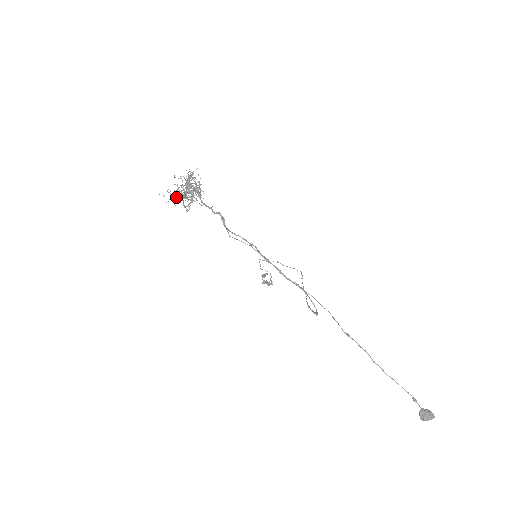
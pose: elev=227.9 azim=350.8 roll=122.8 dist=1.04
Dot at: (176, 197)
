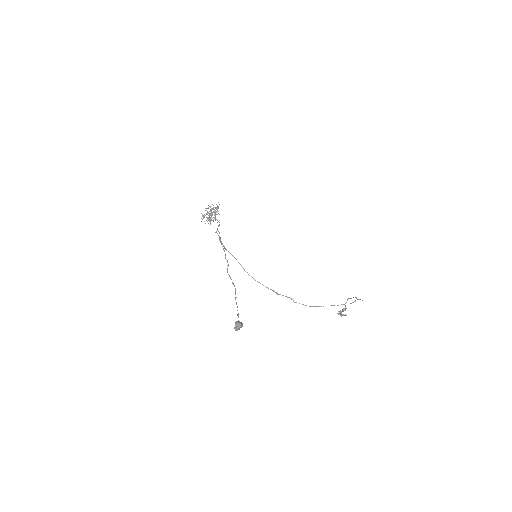
Dot at: (209, 220)
